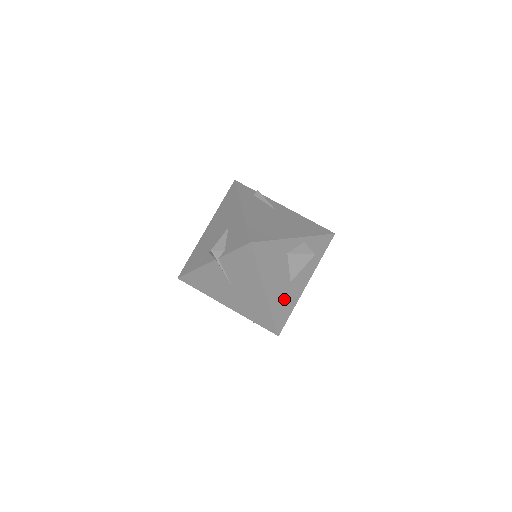
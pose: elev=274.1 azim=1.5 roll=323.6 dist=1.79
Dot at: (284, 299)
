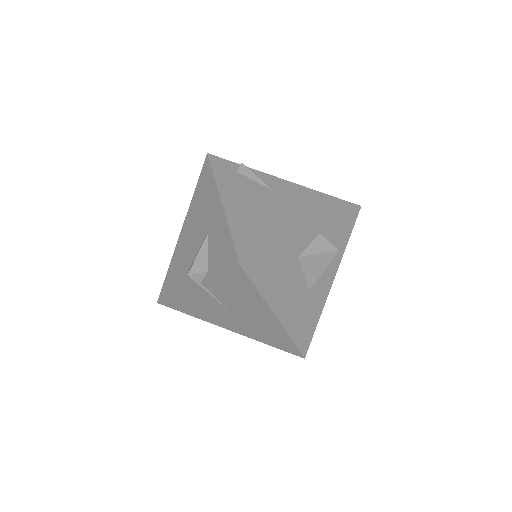
Dot at: (304, 314)
